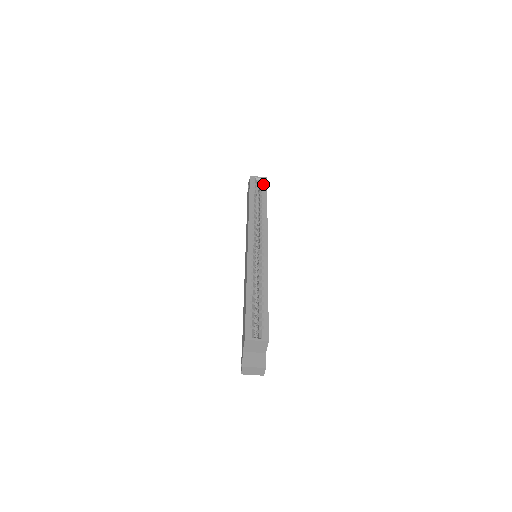
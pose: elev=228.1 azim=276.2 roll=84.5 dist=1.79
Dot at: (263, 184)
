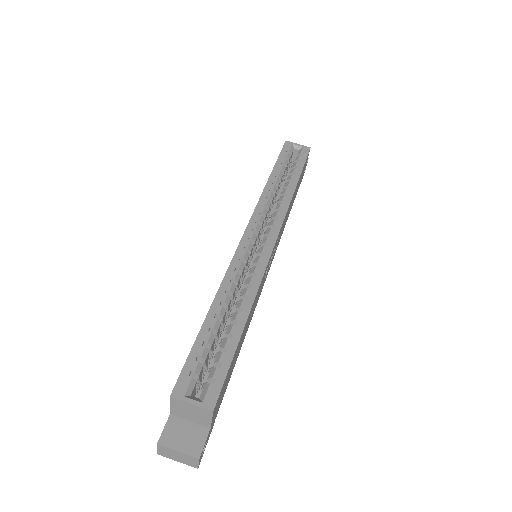
Dot at: (302, 155)
